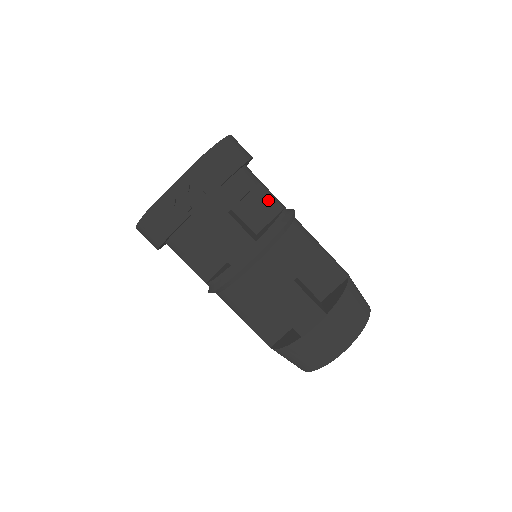
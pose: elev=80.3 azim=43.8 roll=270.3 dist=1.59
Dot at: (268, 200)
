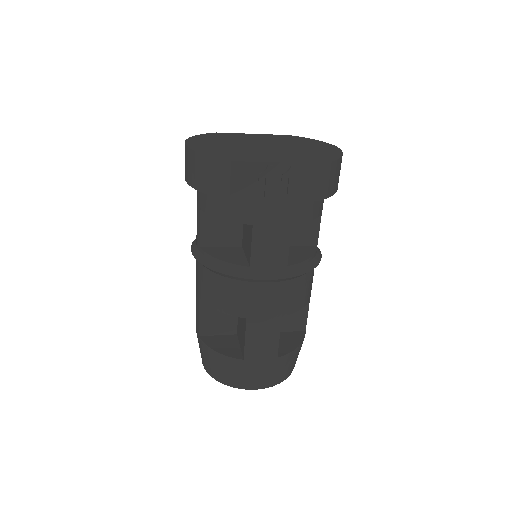
Dot at: (314, 229)
